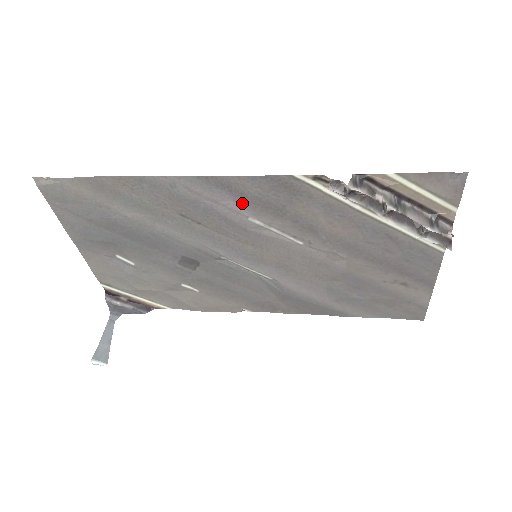
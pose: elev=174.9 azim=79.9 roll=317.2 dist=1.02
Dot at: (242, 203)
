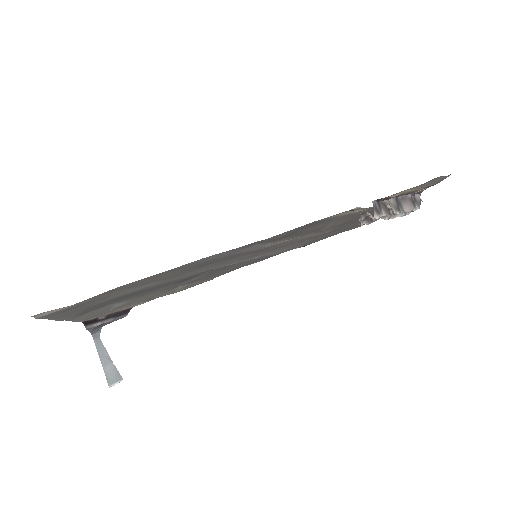
Dot at: (265, 243)
